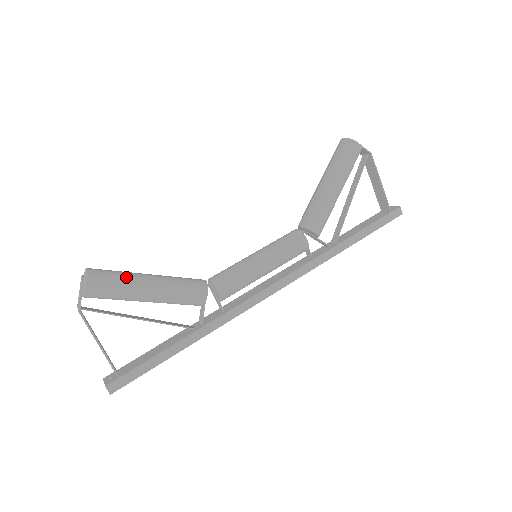
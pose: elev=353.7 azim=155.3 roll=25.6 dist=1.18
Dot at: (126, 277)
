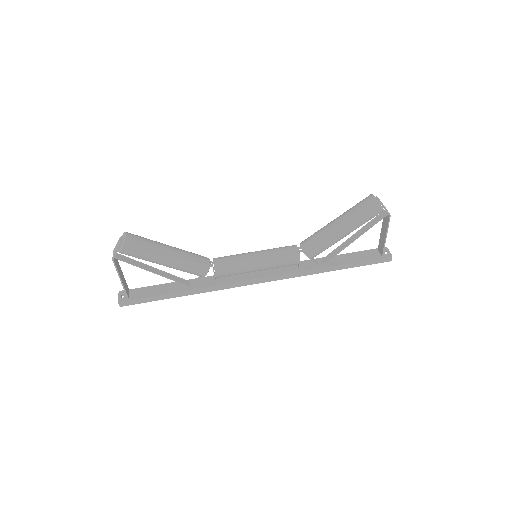
Dot at: (152, 250)
